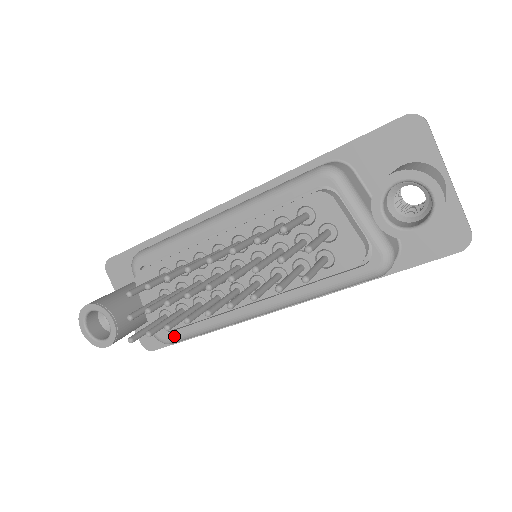
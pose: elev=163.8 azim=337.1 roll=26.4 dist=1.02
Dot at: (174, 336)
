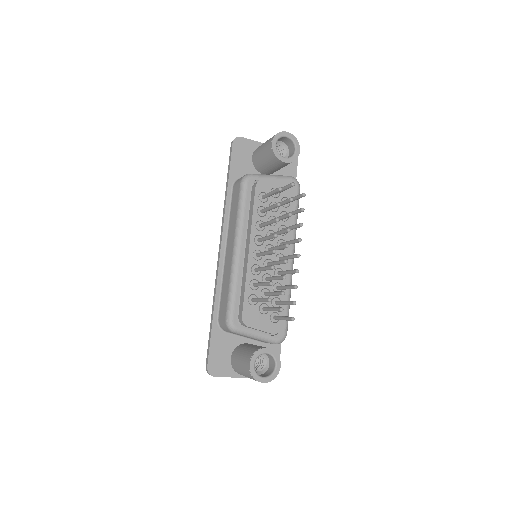
Dot at: (285, 325)
